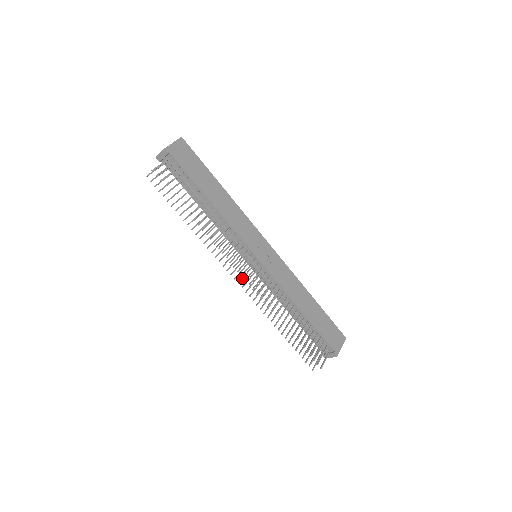
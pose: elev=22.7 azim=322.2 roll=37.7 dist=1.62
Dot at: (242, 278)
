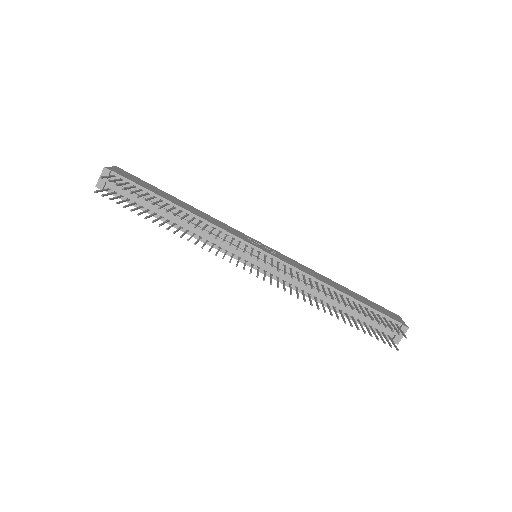
Dot at: (257, 273)
